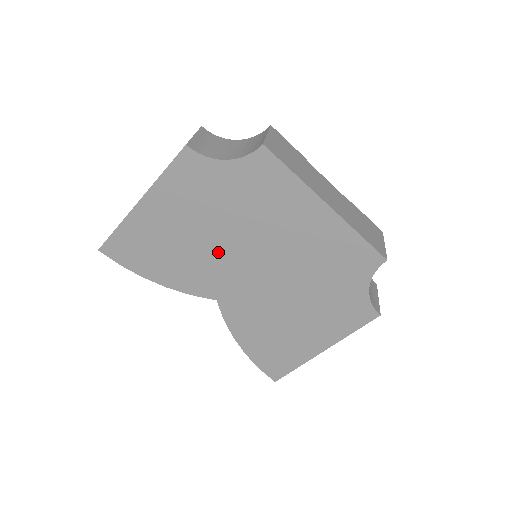
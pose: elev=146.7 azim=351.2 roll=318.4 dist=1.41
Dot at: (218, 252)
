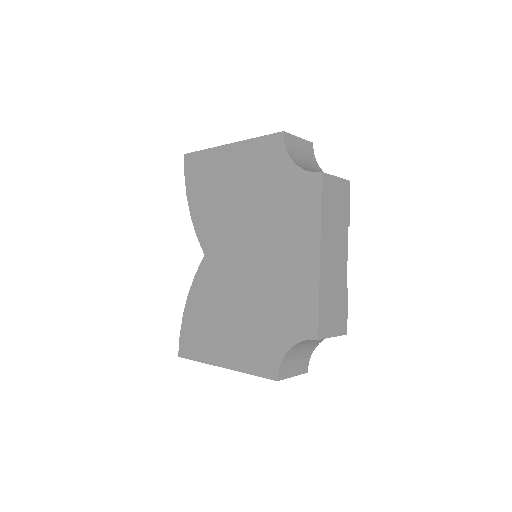
Dot at: (235, 221)
